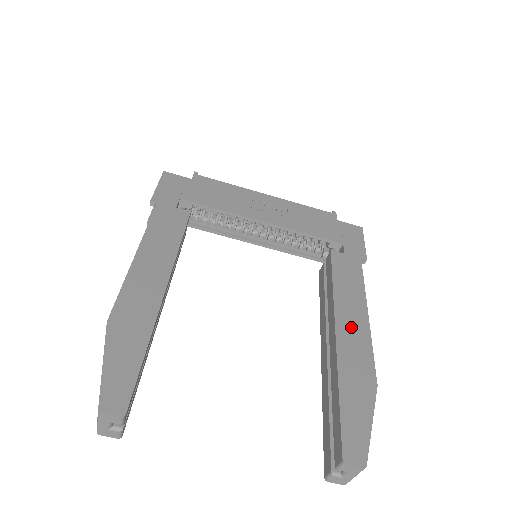
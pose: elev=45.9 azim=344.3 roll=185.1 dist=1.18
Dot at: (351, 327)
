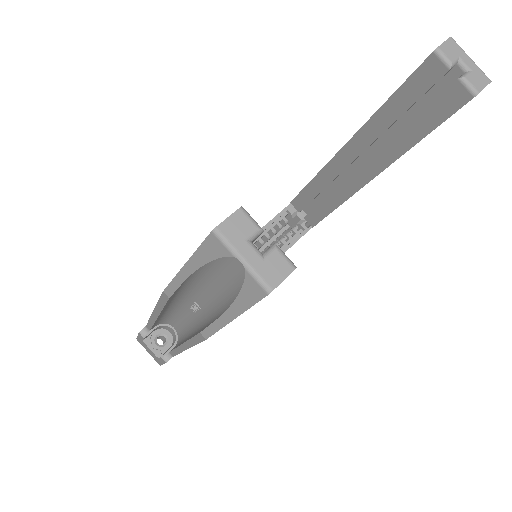
Dot at: occluded
